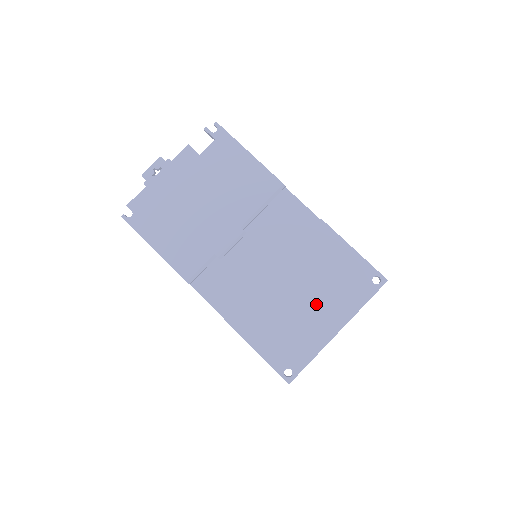
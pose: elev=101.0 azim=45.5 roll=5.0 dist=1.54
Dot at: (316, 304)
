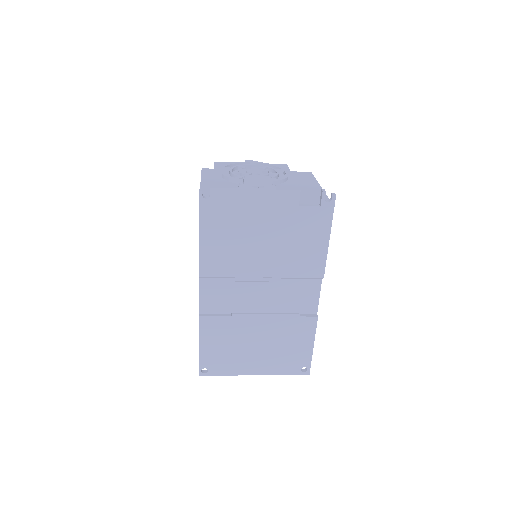
Dot at: (260, 354)
